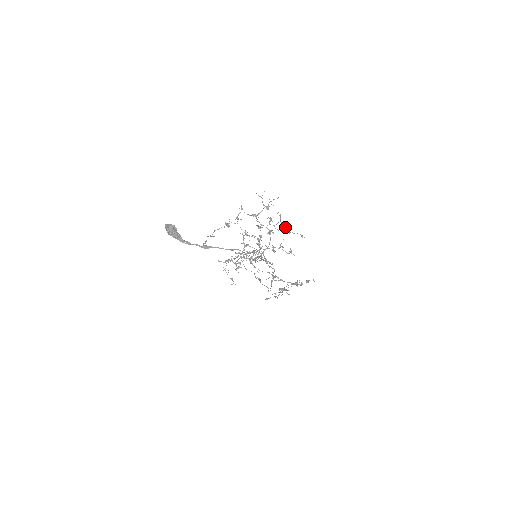
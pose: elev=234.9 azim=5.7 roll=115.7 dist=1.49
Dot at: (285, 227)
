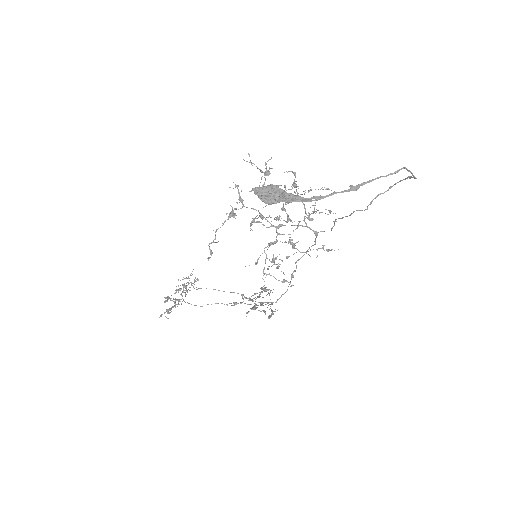
Dot at: (296, 191)
